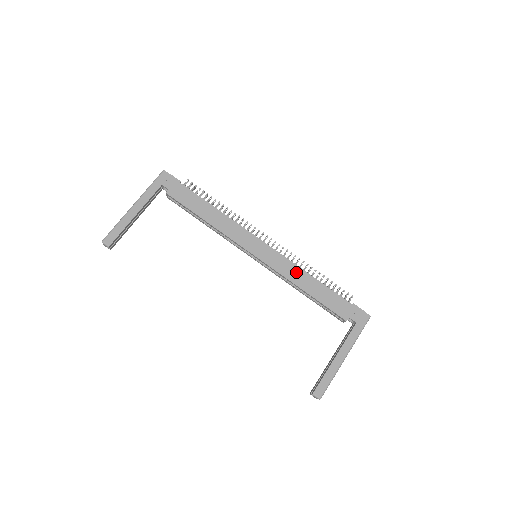
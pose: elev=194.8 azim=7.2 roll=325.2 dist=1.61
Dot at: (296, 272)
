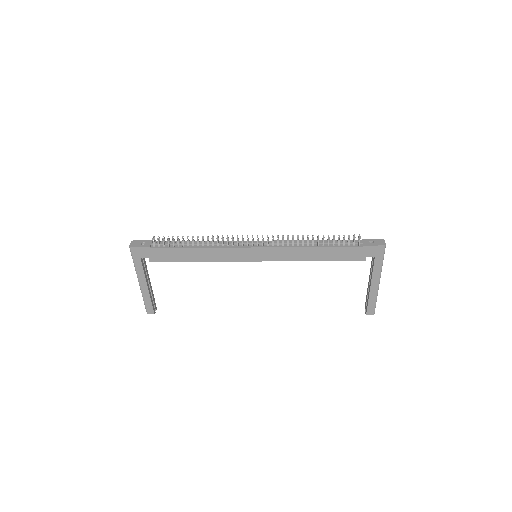
Dot at: (297, 252)
